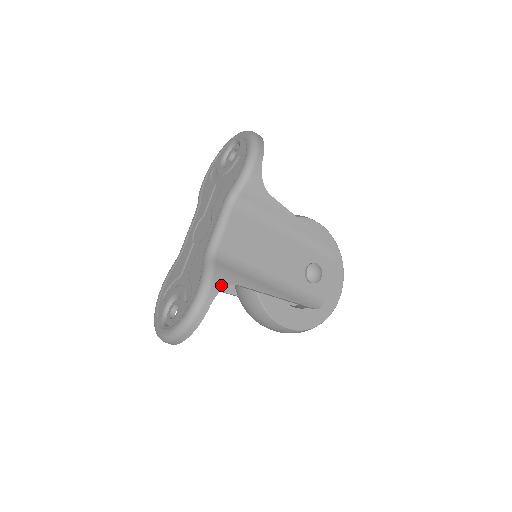
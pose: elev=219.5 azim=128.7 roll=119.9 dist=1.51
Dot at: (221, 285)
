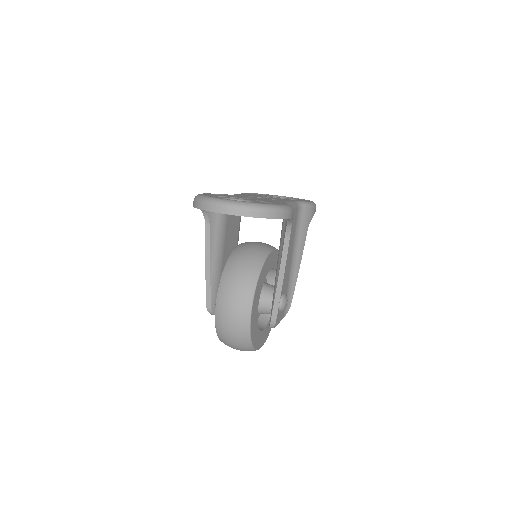
Dot at: occluded
